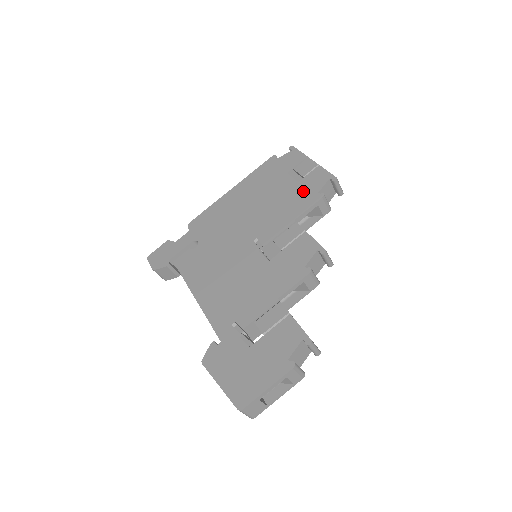
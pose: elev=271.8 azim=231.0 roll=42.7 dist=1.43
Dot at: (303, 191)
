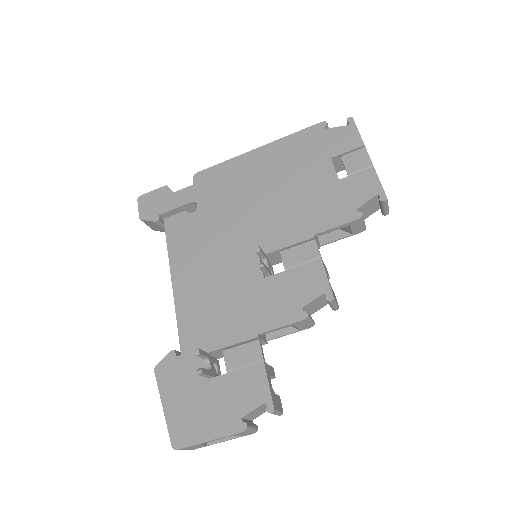
Dot at: (339, 197)
